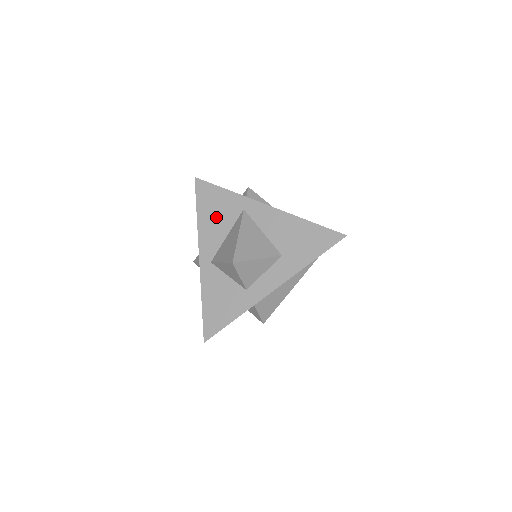
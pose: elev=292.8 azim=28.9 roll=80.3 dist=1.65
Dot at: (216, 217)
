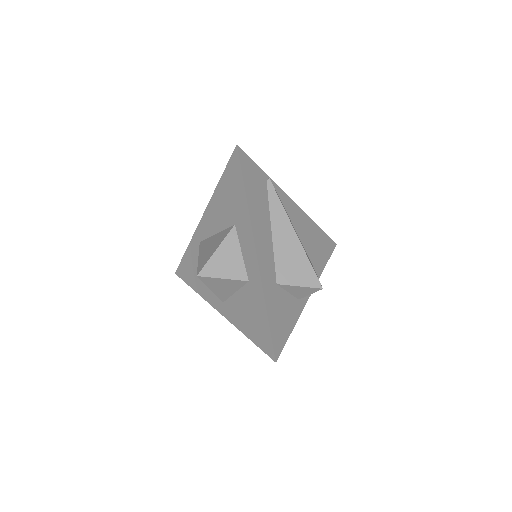
Dot at: occluded
